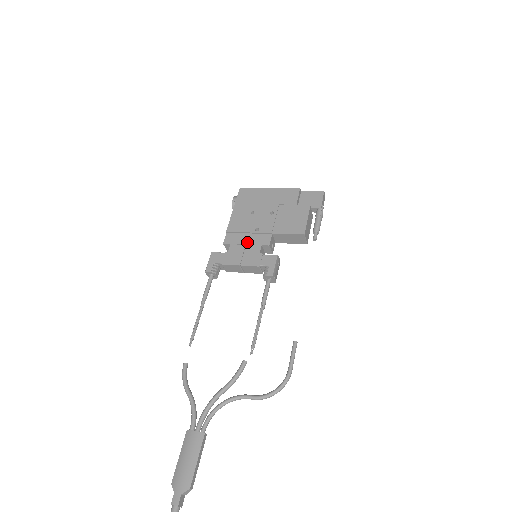
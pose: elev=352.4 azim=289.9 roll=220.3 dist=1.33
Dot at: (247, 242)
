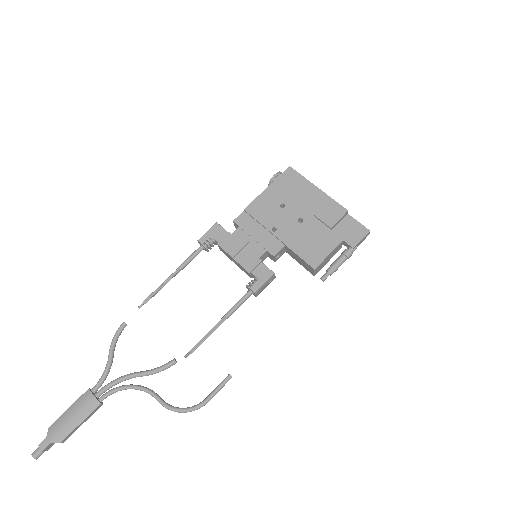
Dot at: (256, 236)
